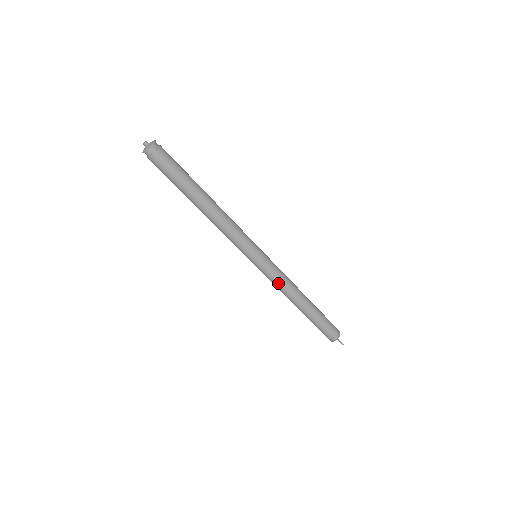
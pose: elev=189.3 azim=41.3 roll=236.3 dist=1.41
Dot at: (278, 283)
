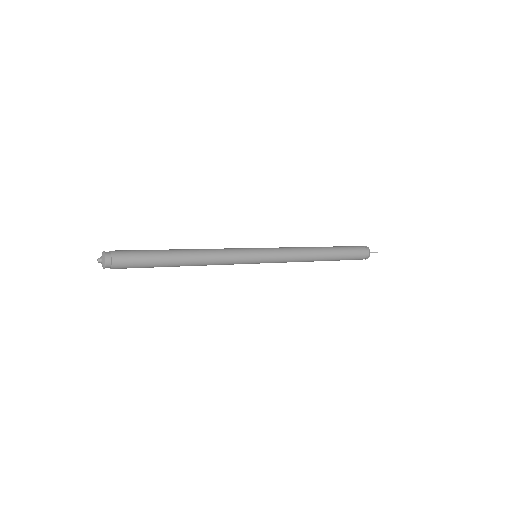
Dot at: (291, 255)
